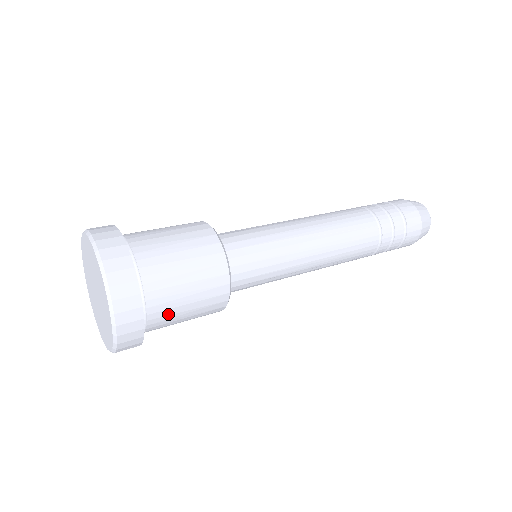
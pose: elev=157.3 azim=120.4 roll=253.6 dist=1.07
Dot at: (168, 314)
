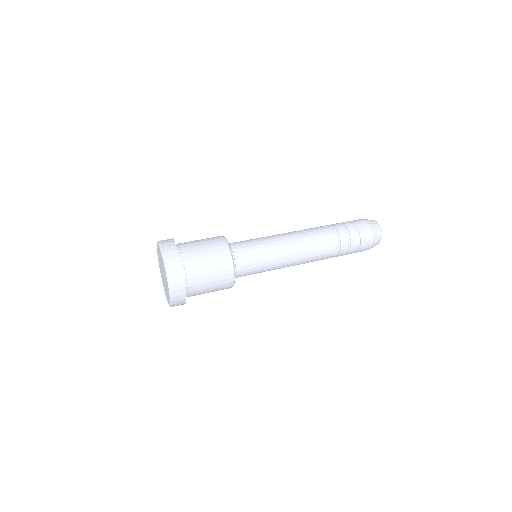
Dot at: (199, 287)
